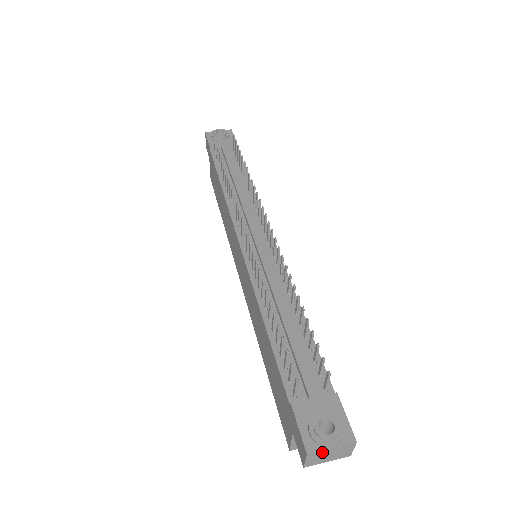
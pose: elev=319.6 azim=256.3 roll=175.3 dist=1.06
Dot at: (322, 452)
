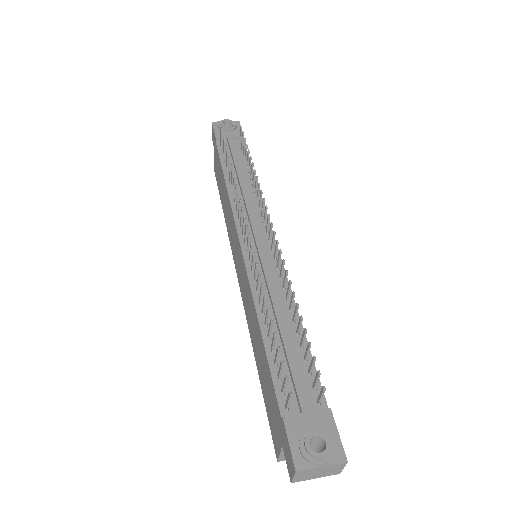
Dot at: (311, 470)
